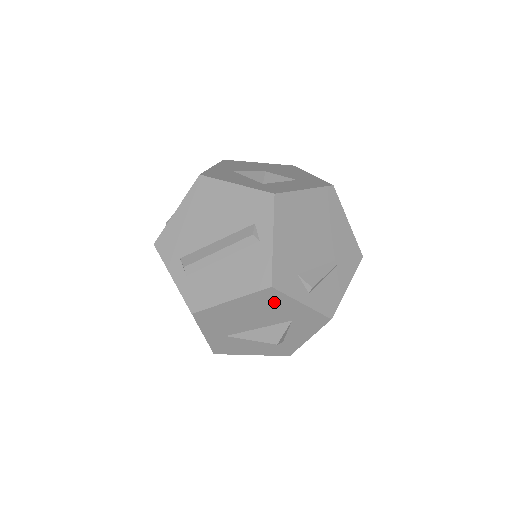
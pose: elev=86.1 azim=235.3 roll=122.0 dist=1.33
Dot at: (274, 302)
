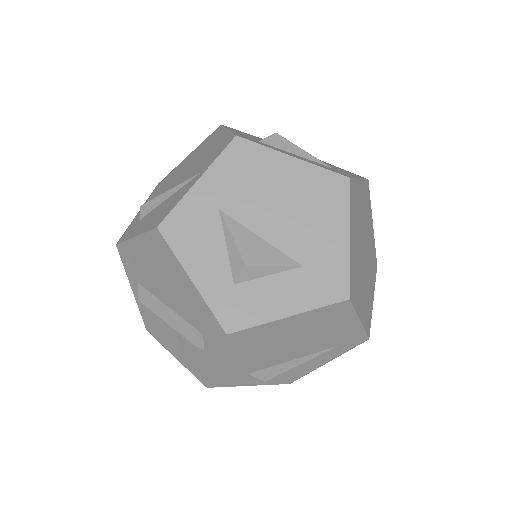
Dot at: occluded
